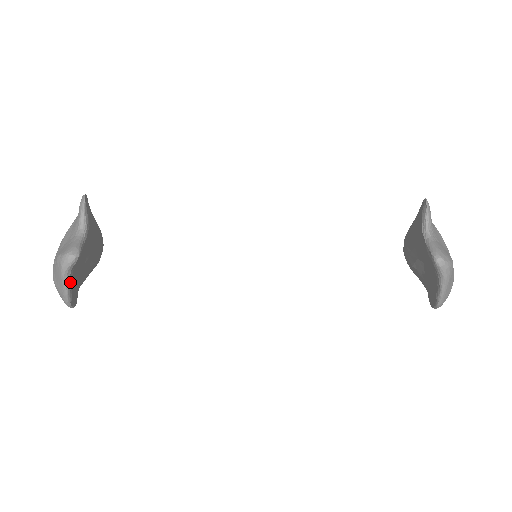
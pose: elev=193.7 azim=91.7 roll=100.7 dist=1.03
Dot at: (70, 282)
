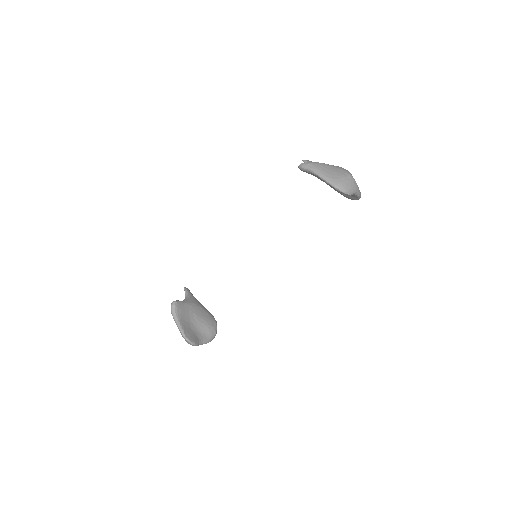
Dot at: (178, 320)
